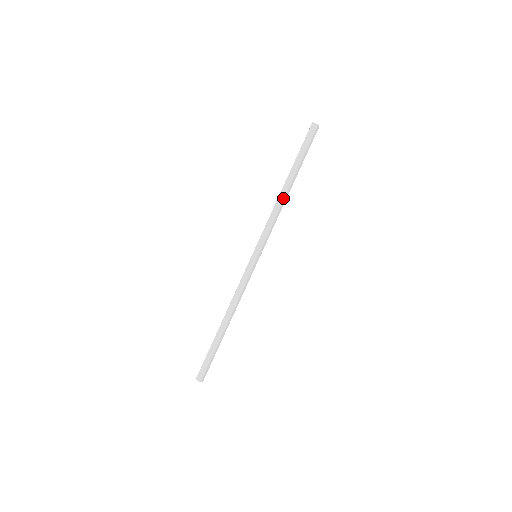
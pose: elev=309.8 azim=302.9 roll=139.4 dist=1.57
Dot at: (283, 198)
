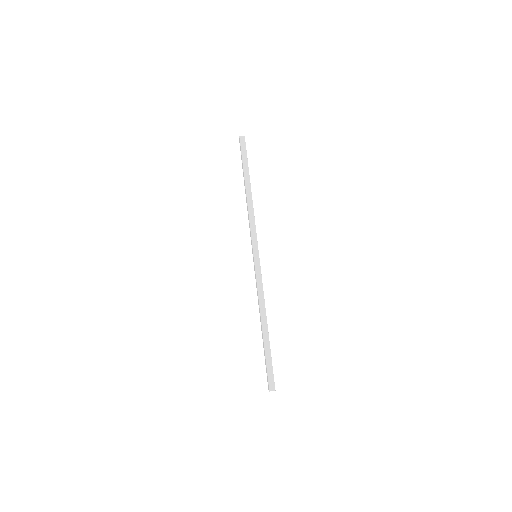
Dot at: (251, 200)
